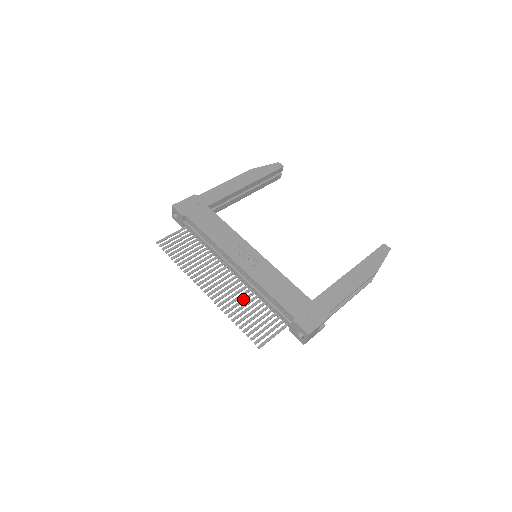
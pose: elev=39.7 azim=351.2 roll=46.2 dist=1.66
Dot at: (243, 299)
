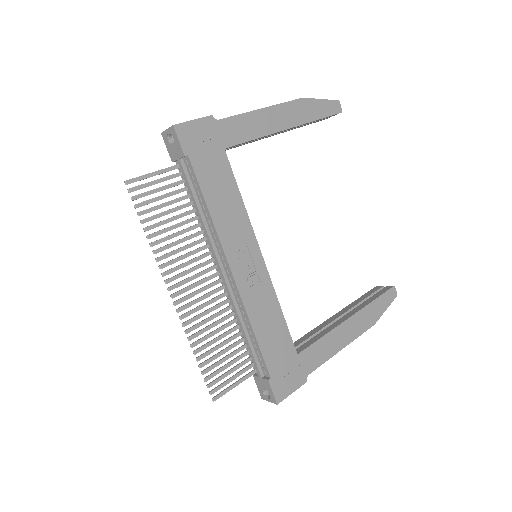
Dot at: (218, 321)
